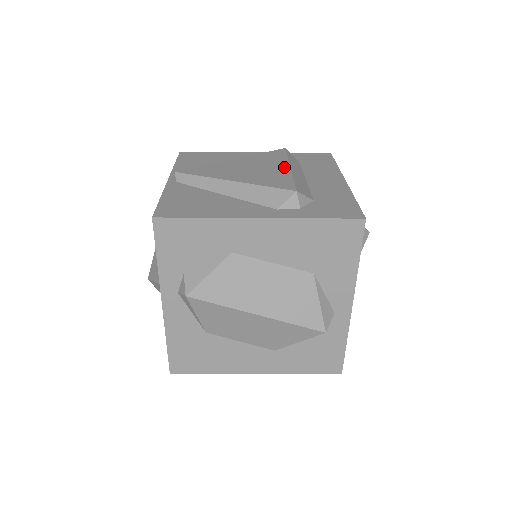
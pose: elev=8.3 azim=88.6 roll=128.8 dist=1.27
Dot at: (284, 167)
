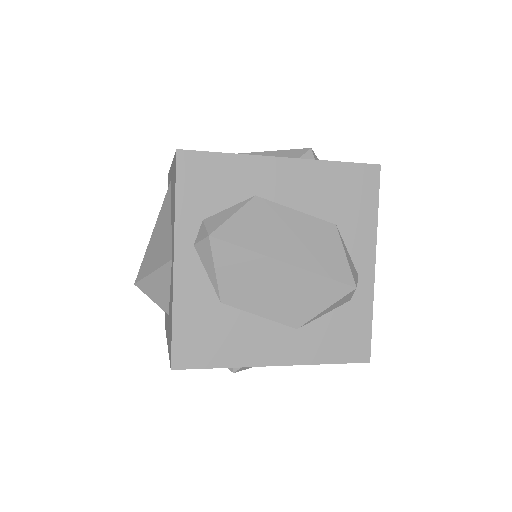
Dot at: occluded
